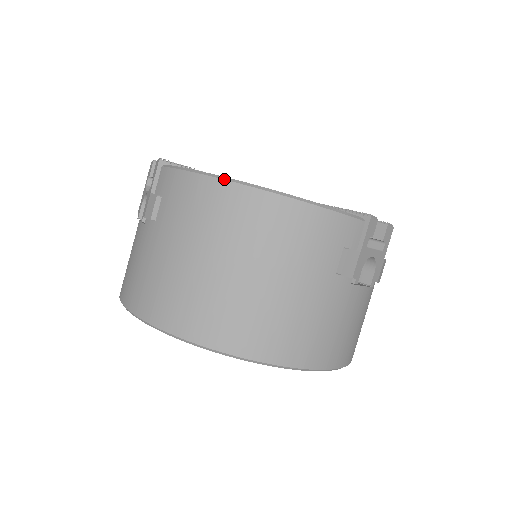
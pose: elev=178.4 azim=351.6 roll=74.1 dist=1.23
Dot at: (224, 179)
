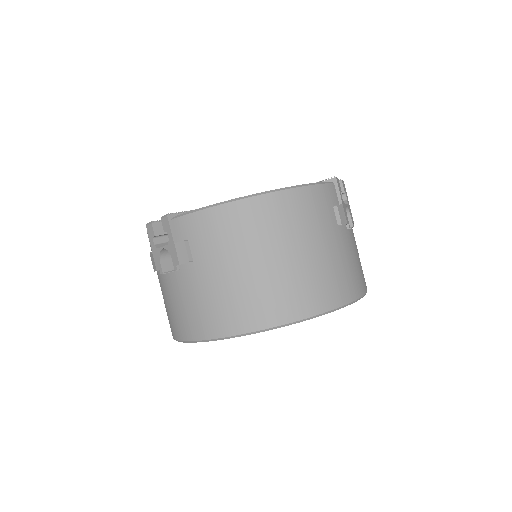
Dot at: (237, 200)
